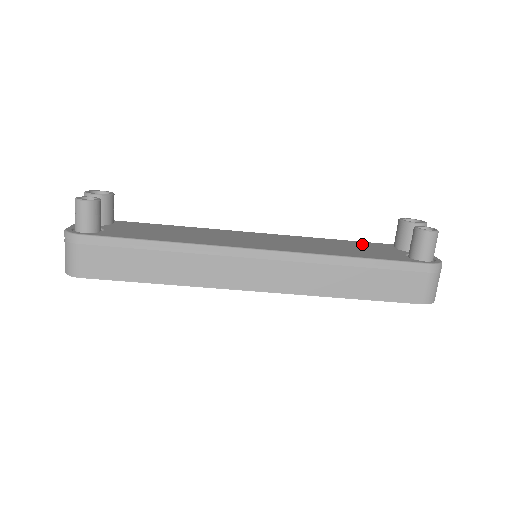
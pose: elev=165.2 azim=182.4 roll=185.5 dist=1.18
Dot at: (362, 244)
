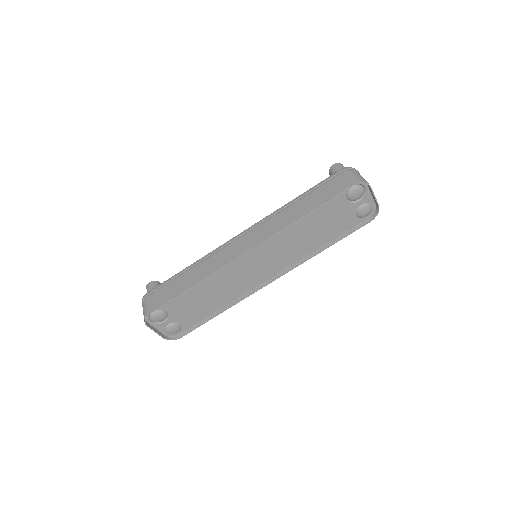
Dot at: occluded
